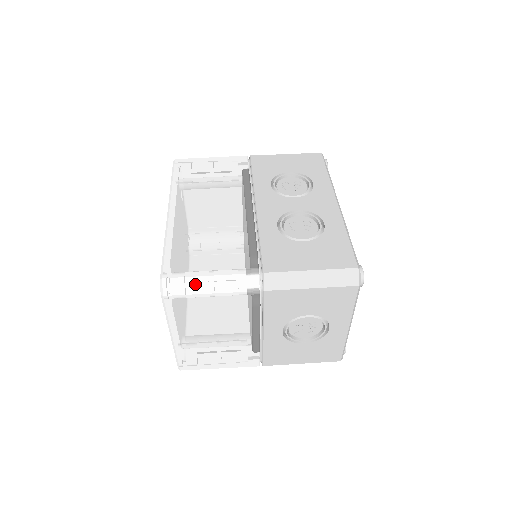
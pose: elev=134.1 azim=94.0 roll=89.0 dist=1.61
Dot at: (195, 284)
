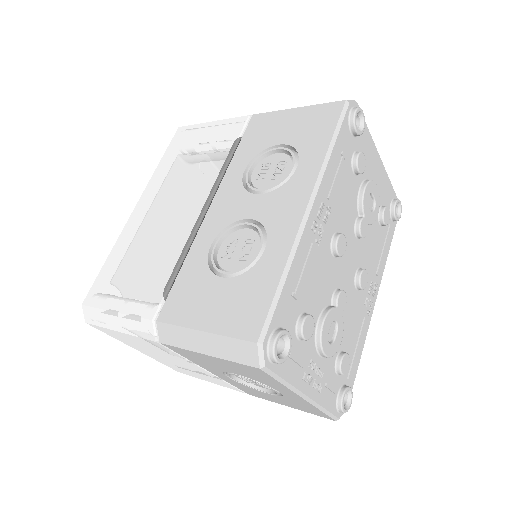
Dot at: (104, 317)
